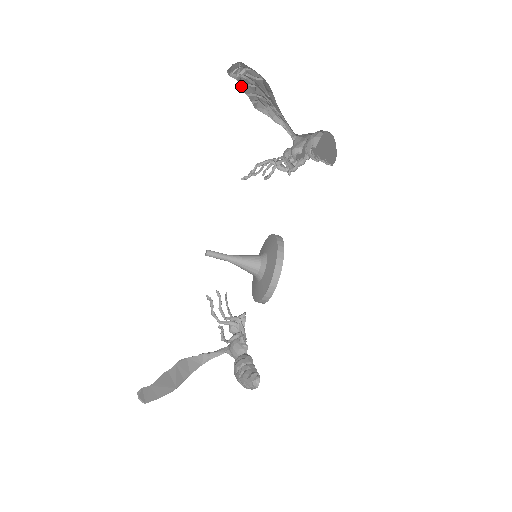
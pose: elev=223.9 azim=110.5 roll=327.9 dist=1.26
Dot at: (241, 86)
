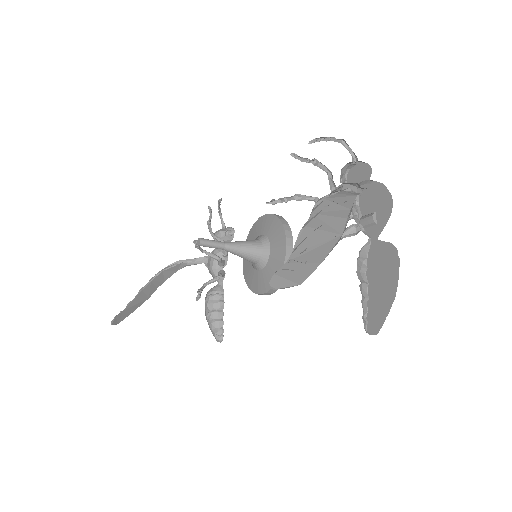
Dot at: (294, 246)
